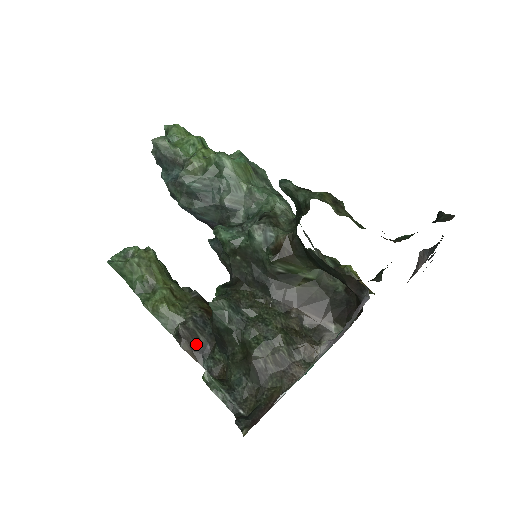
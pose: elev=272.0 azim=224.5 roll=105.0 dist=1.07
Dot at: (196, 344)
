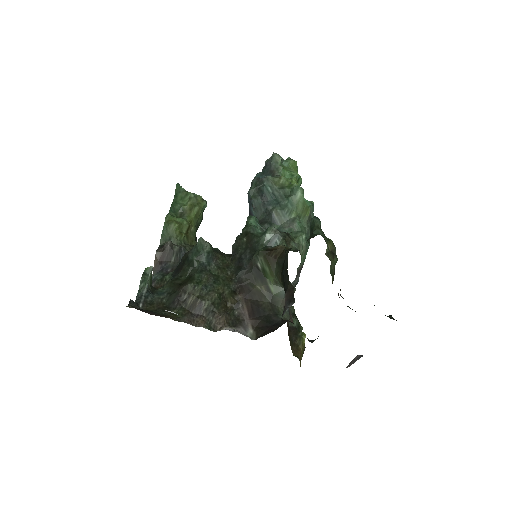
Dot at: (165, 261)
